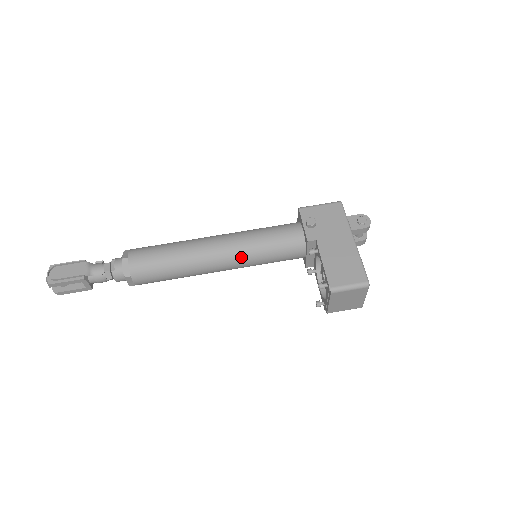
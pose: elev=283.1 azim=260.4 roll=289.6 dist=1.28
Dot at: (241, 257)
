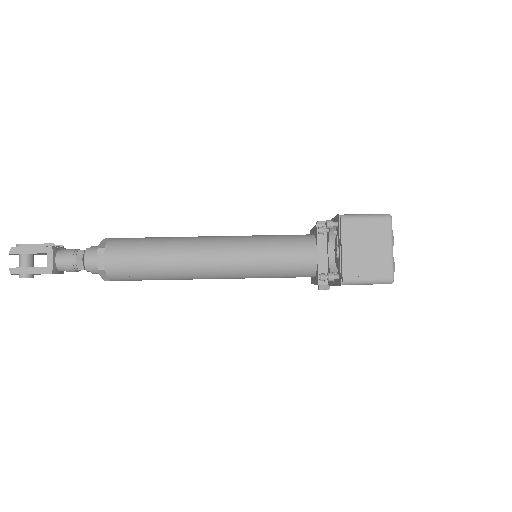
Dot at: (237, 244)
